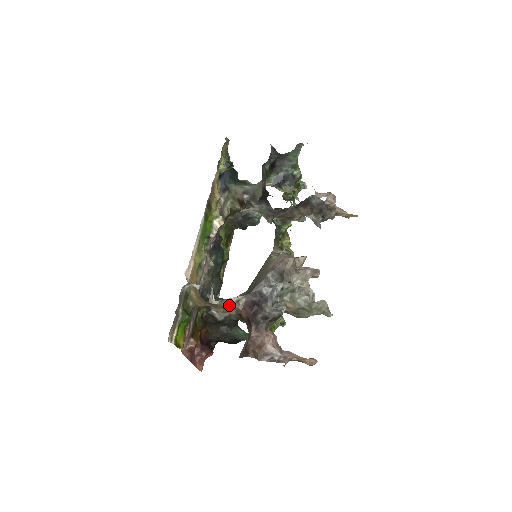
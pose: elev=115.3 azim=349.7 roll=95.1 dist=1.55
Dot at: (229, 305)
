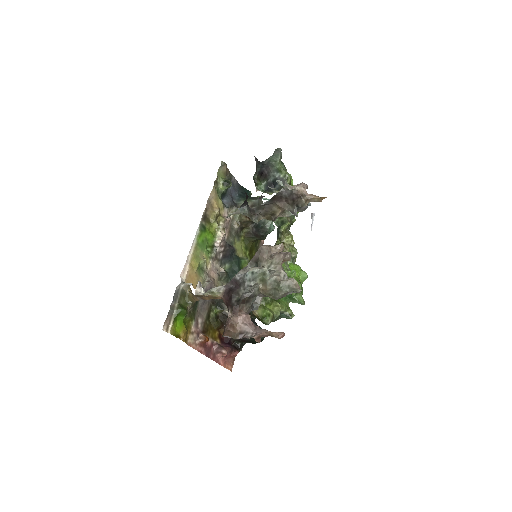
Dot at: (209, 294)
